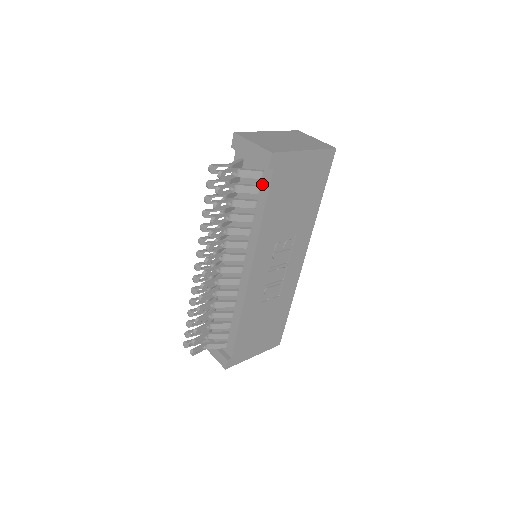
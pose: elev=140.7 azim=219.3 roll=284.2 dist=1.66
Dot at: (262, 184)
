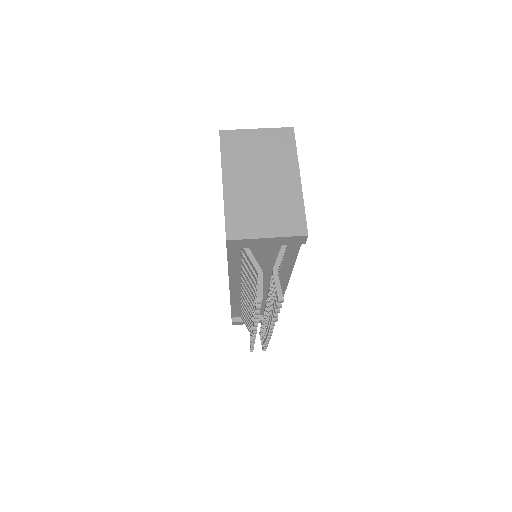
Dot at: (288, 248)
